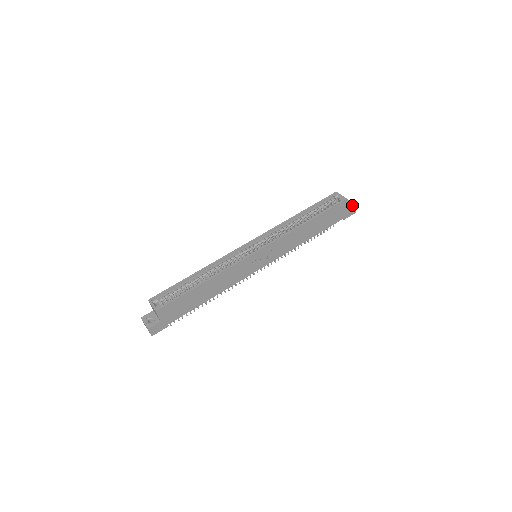
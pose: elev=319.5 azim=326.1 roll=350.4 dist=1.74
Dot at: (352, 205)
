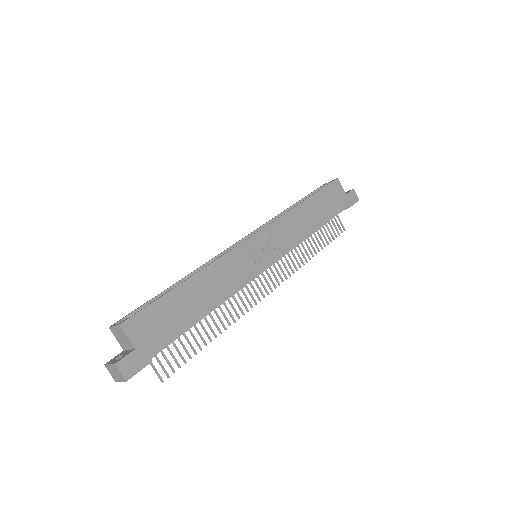
Dot at: (349, 191)
